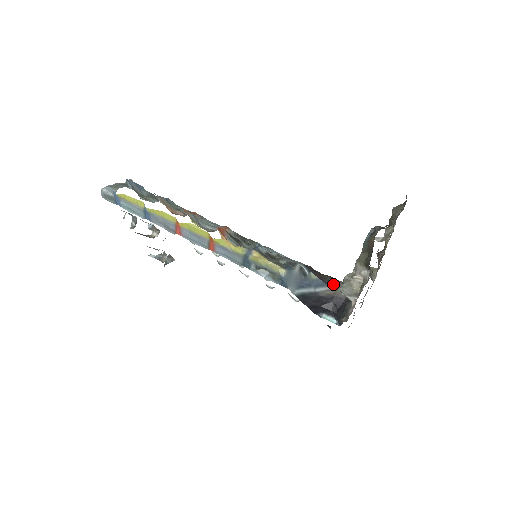
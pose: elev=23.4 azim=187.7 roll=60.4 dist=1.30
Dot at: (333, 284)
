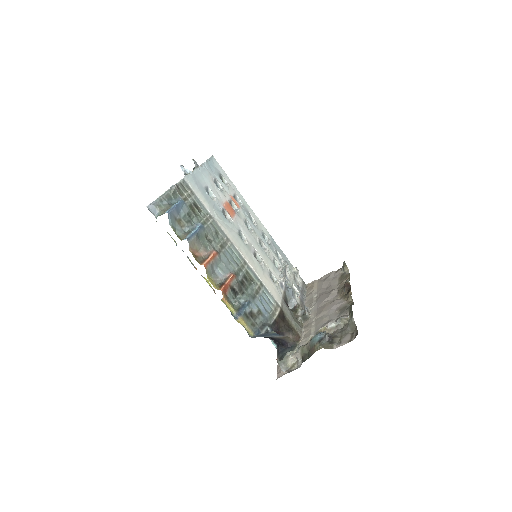
Dot at: (285, 335)
